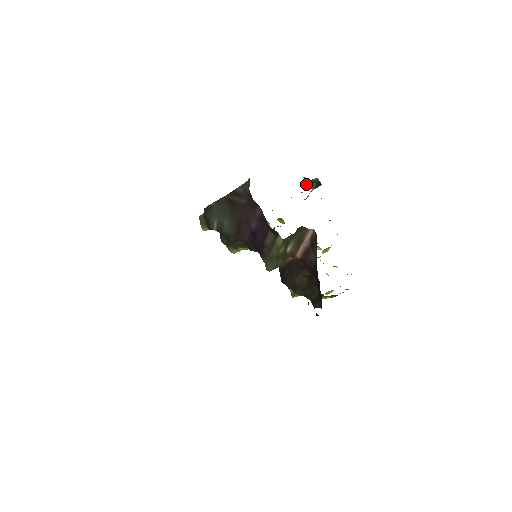
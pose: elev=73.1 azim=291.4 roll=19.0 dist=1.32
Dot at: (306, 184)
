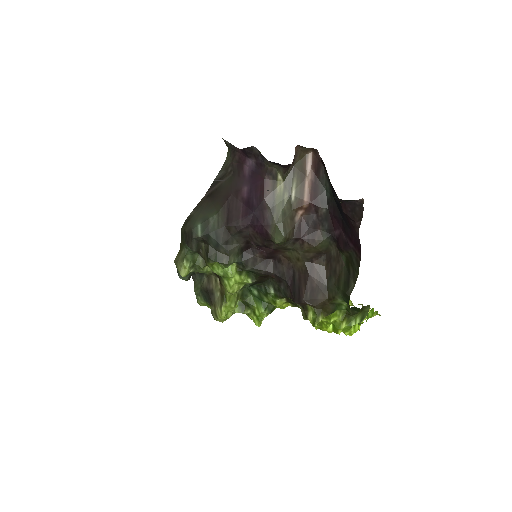
Dot at: occluded
